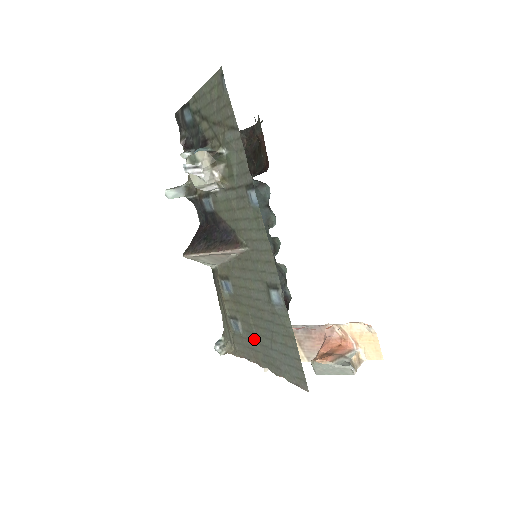
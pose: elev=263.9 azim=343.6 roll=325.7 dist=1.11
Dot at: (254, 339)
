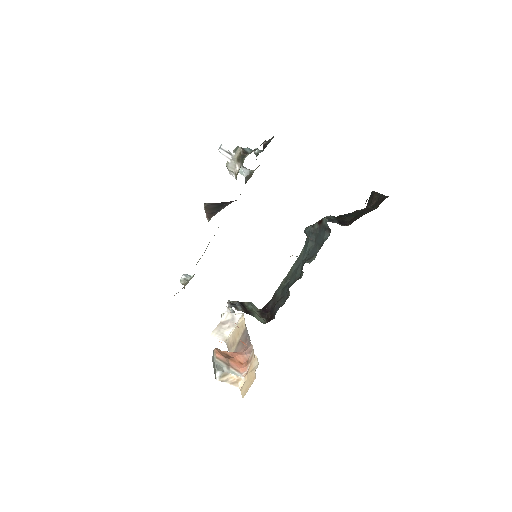
Dot at: occluded
